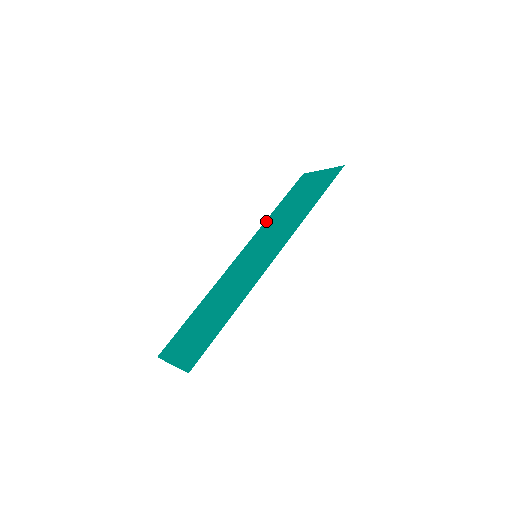
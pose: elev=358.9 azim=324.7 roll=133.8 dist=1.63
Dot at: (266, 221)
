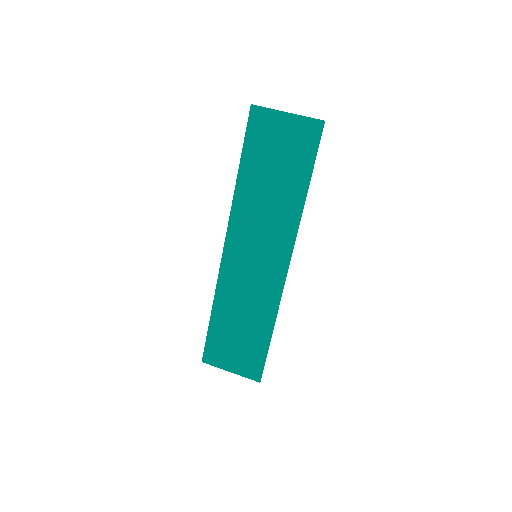
Dot at: (236, 195)
